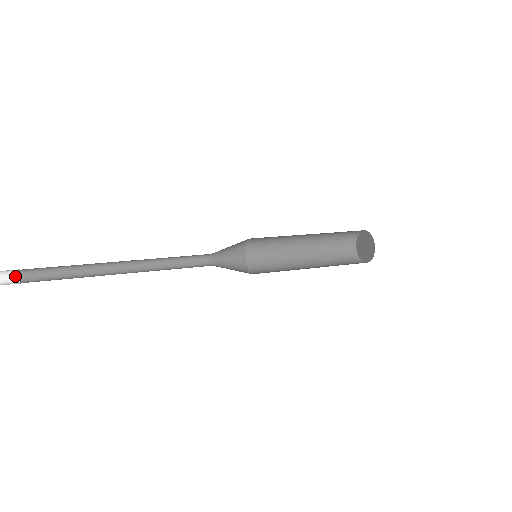
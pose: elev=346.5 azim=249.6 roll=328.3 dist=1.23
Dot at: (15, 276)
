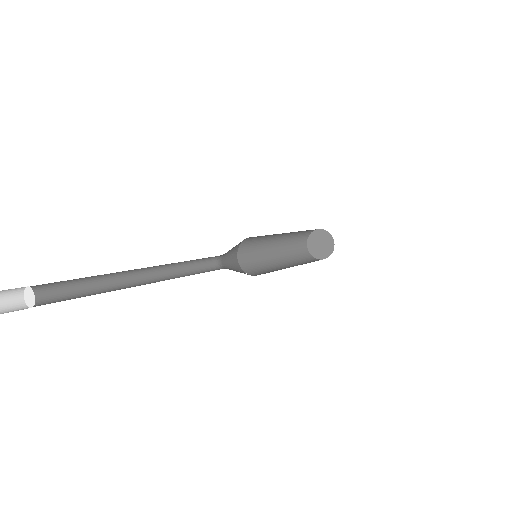
Dot at: (18, 307)
